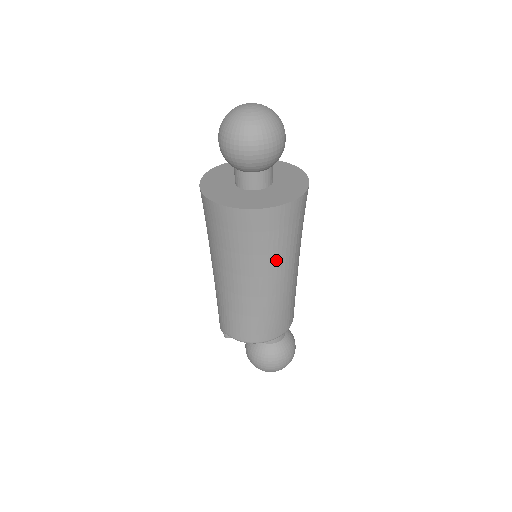
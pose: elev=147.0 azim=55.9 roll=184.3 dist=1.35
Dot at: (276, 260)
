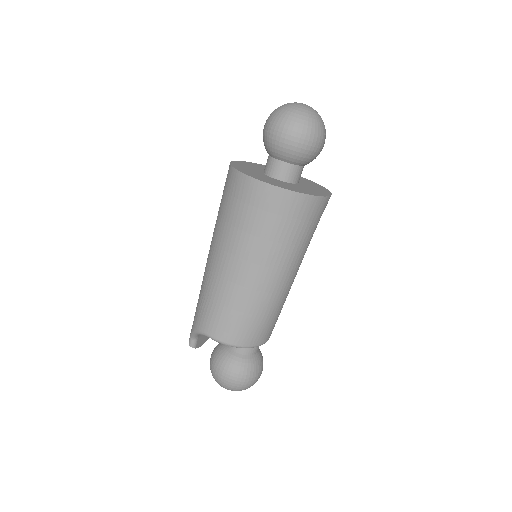
Dot at: (291, 253)
